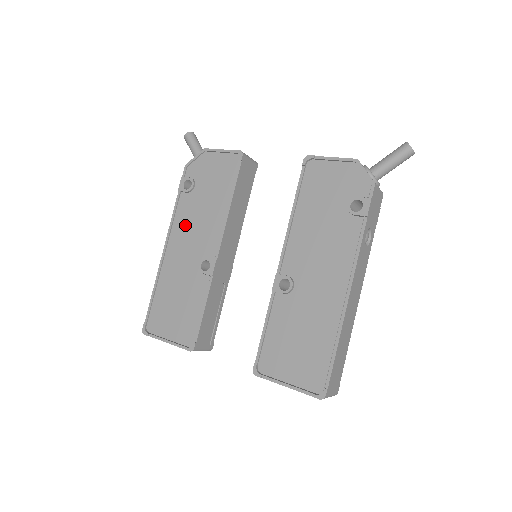
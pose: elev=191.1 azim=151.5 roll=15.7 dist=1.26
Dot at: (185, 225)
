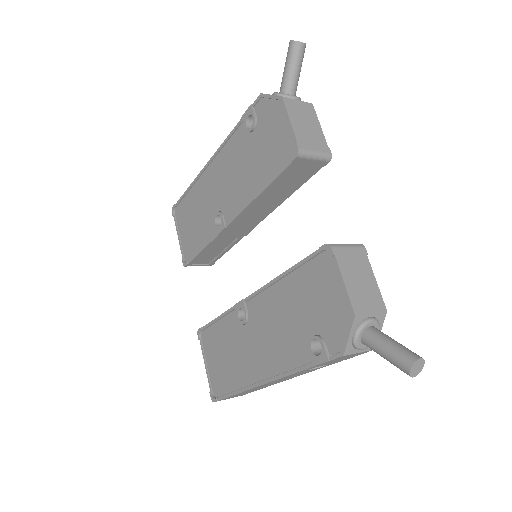
Dot at: (228, 161)
